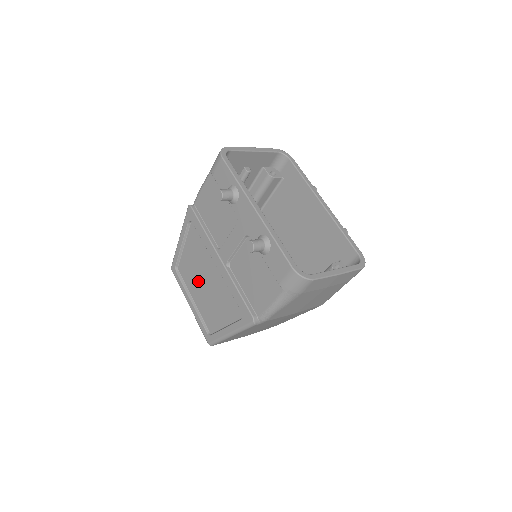
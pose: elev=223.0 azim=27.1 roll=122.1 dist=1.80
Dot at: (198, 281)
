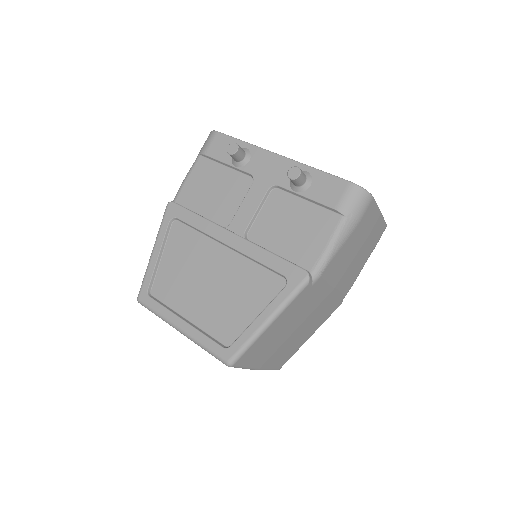
Dot at: (193, 287)
